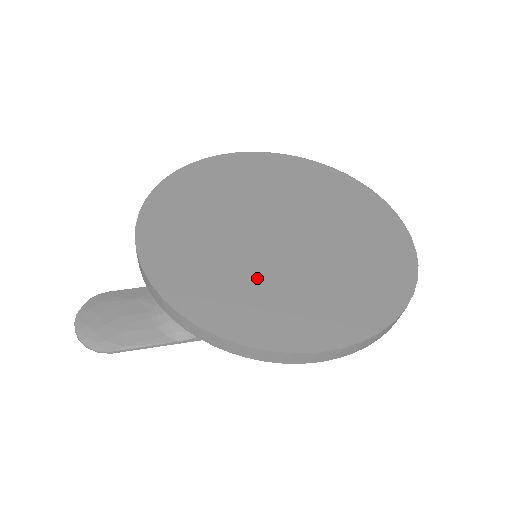
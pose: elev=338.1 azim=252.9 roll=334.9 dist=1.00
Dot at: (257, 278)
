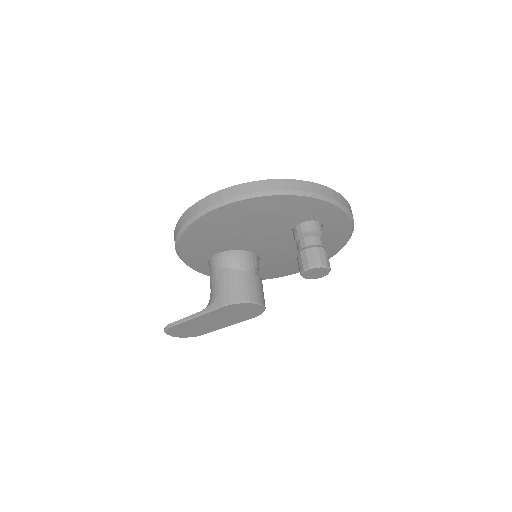
Dot at: occluded
